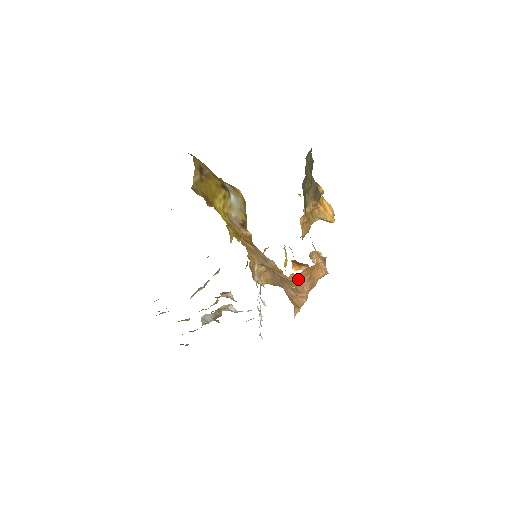
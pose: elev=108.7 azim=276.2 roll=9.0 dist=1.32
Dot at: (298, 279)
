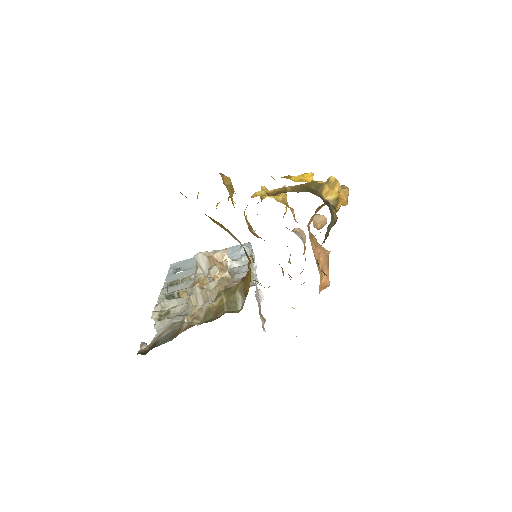
Dot at: occluded
